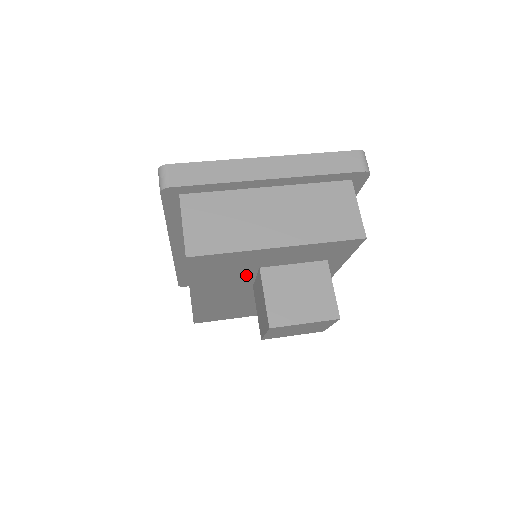
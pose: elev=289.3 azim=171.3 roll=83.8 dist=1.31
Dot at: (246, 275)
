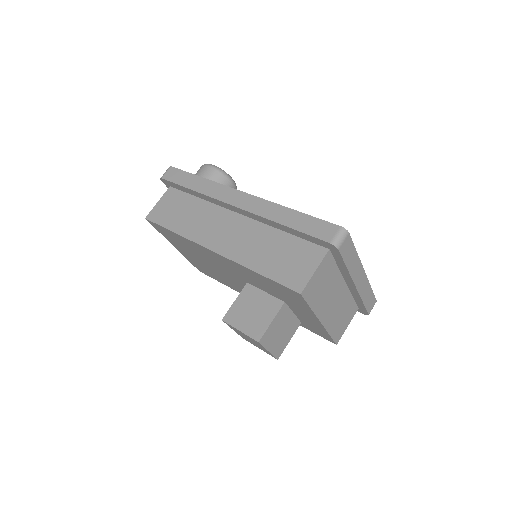
Dot at: (269, 291)
